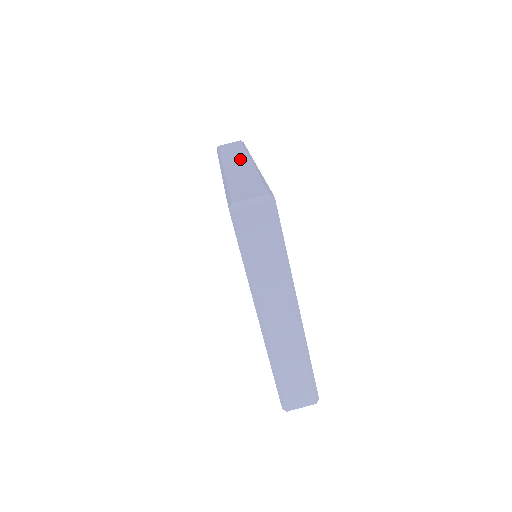
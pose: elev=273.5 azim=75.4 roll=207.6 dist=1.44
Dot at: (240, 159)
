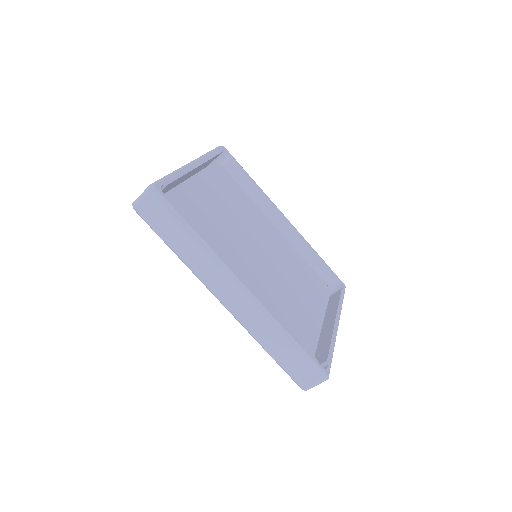
Dot at: (224, 283)
